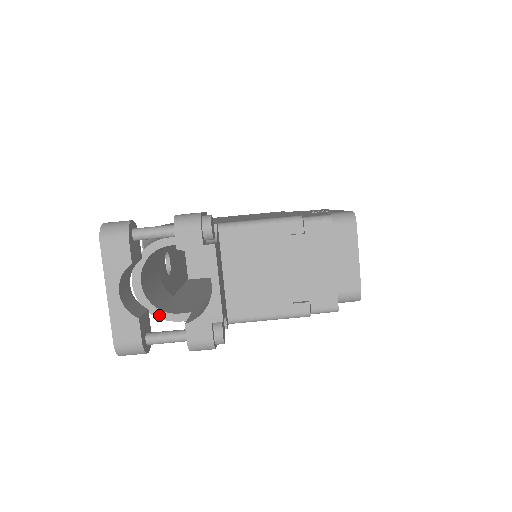
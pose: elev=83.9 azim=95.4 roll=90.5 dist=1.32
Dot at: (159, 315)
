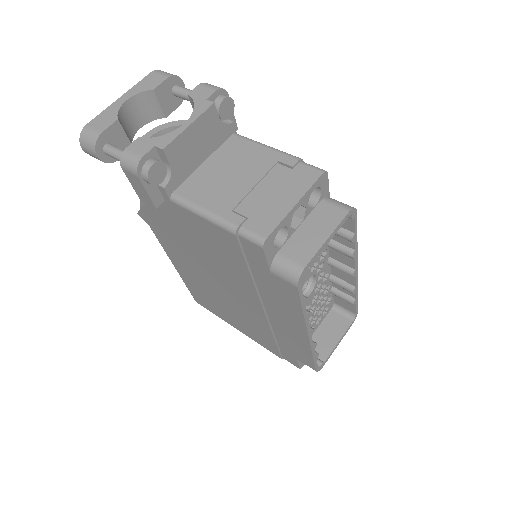
Dot at: occluded
